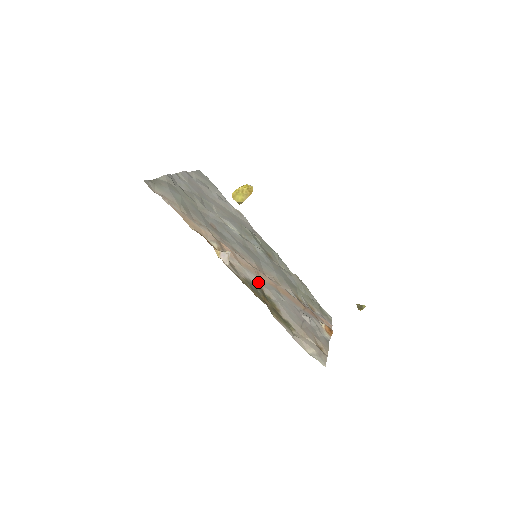
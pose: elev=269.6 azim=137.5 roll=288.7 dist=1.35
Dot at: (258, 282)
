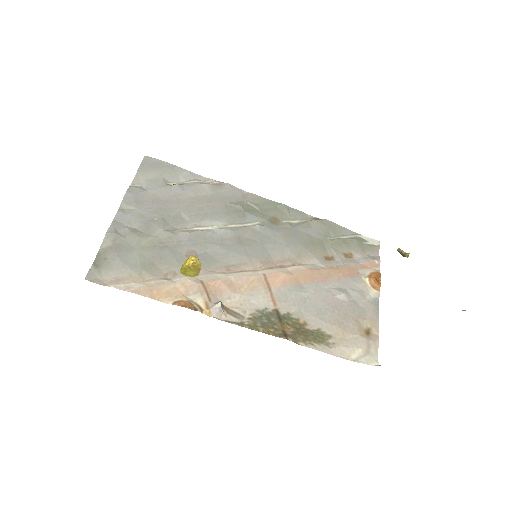
Dot at: (269, 302)
